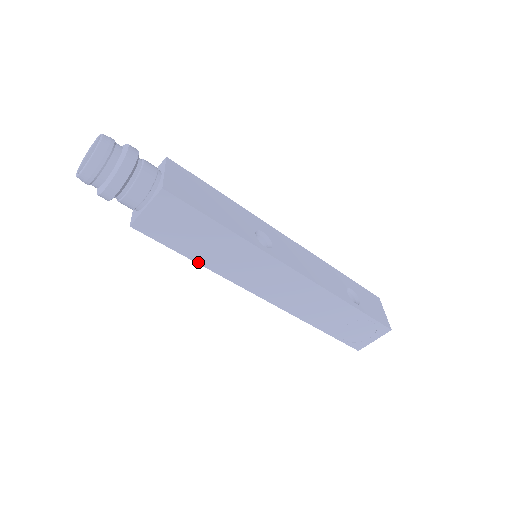
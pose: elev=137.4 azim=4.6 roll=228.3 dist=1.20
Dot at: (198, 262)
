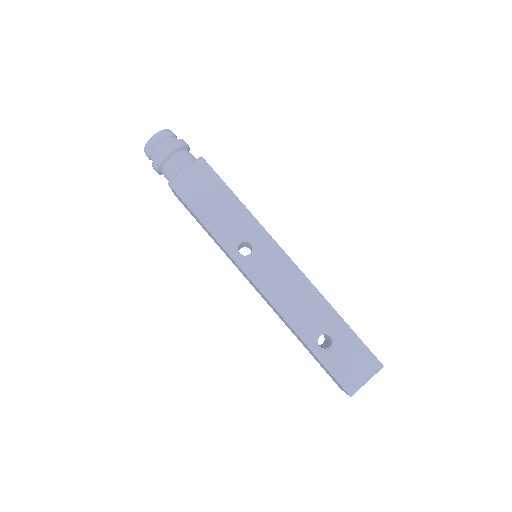
Dot at: occluded
